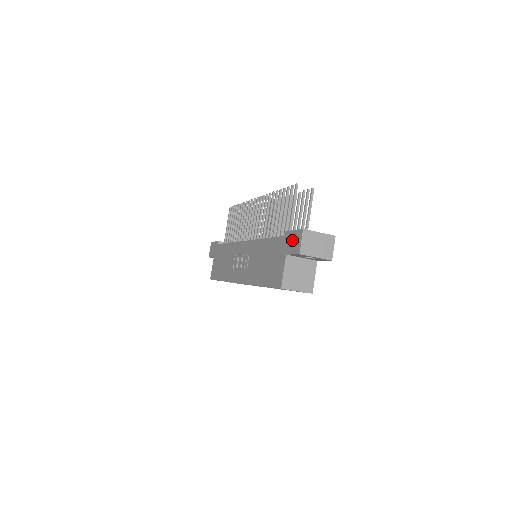
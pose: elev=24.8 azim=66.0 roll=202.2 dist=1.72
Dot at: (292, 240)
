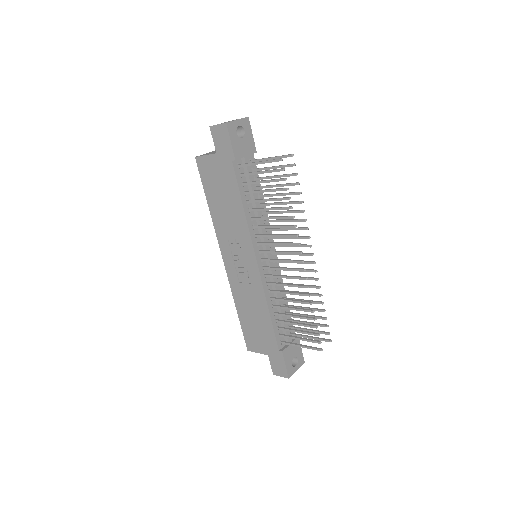
Dot at: (279, 364)
